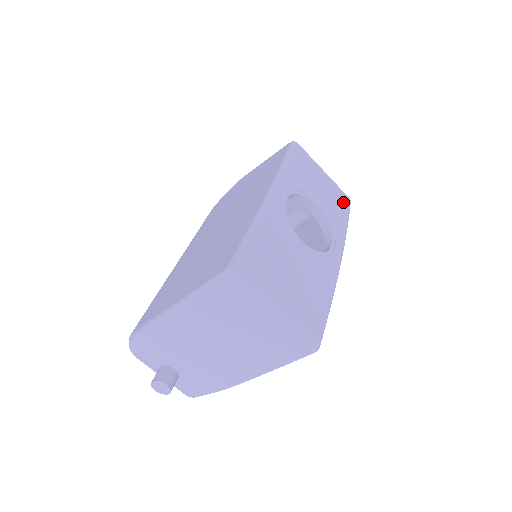
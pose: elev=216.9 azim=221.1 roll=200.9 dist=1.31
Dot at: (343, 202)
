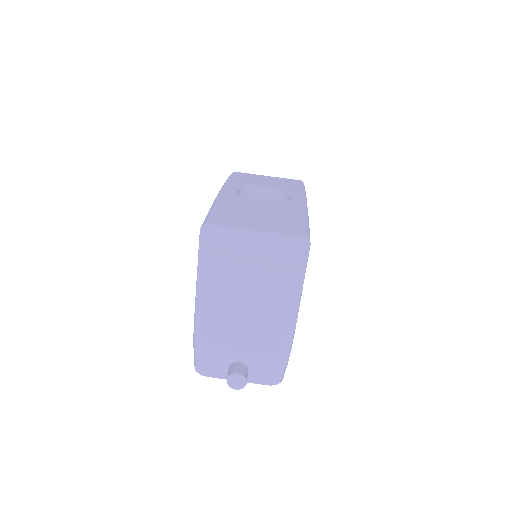
Dot at: (293, 182)
